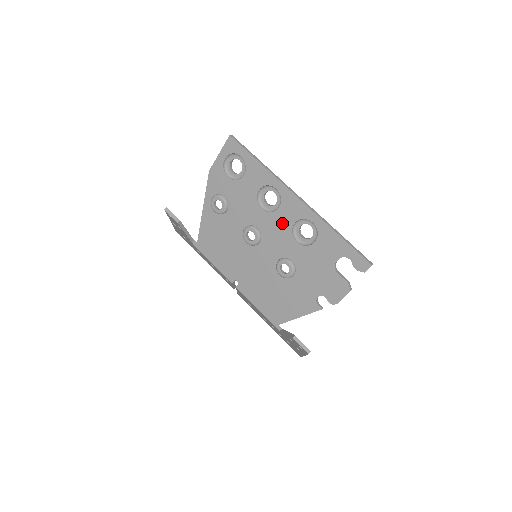
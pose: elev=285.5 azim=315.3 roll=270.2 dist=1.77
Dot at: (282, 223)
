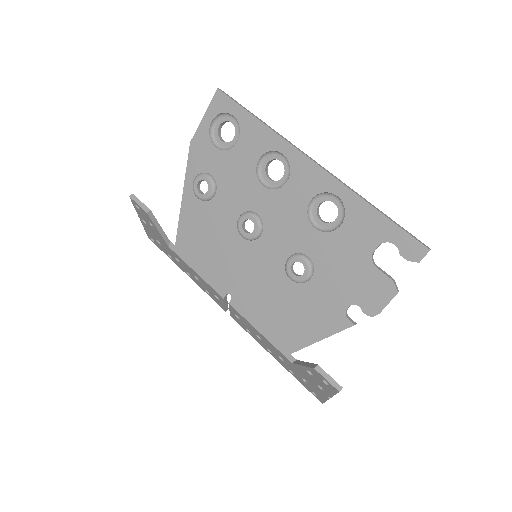
Dot at: (292, 203)
